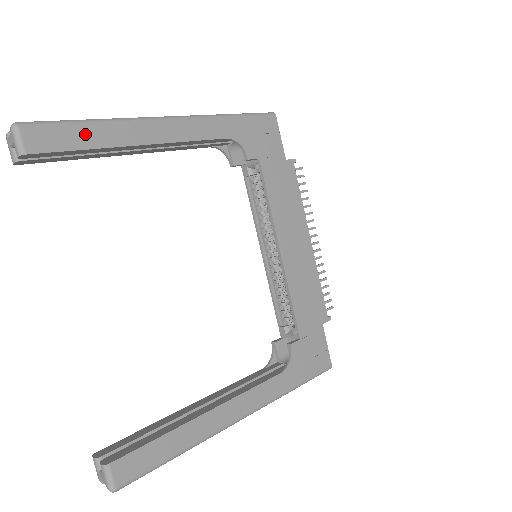
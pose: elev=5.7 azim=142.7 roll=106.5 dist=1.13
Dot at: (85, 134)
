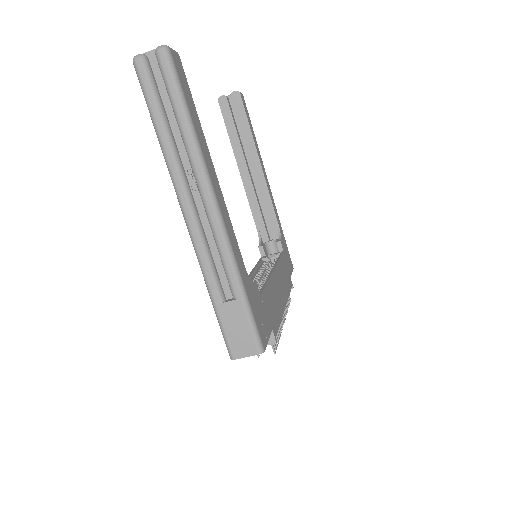
Dot at: (252, 128)
